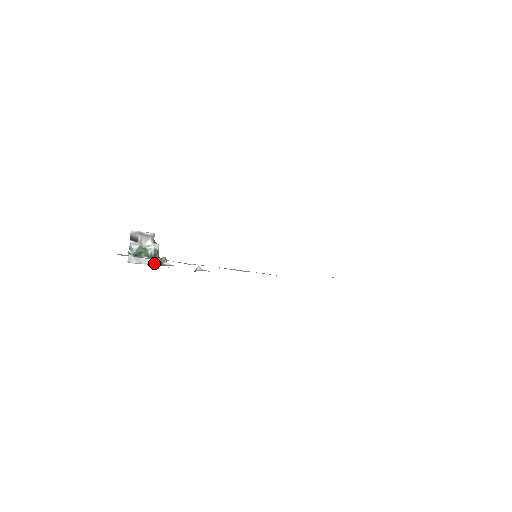
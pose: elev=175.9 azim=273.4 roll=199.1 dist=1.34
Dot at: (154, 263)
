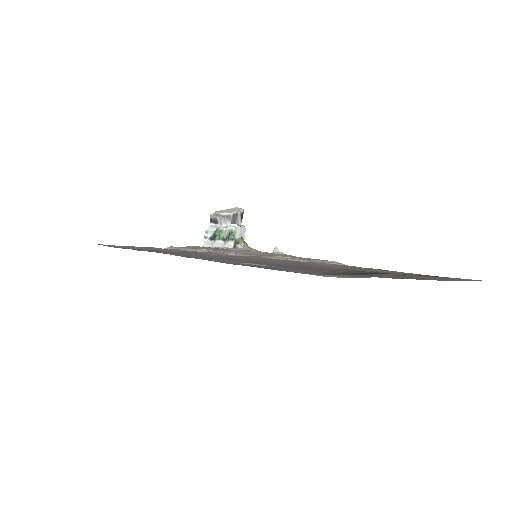
Dot at: (227, 246)
